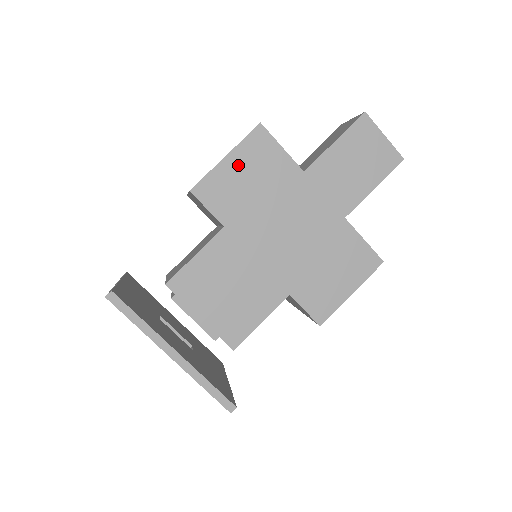
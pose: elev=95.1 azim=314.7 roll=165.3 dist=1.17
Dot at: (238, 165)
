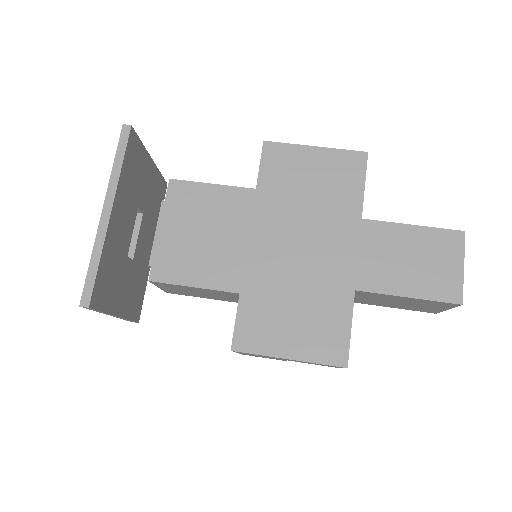
Dot at: (317, 161)
